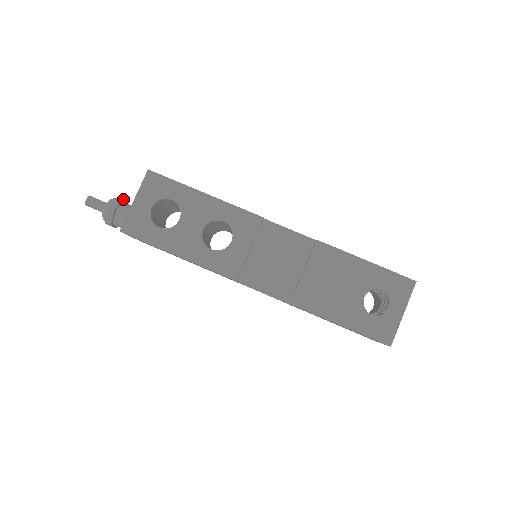
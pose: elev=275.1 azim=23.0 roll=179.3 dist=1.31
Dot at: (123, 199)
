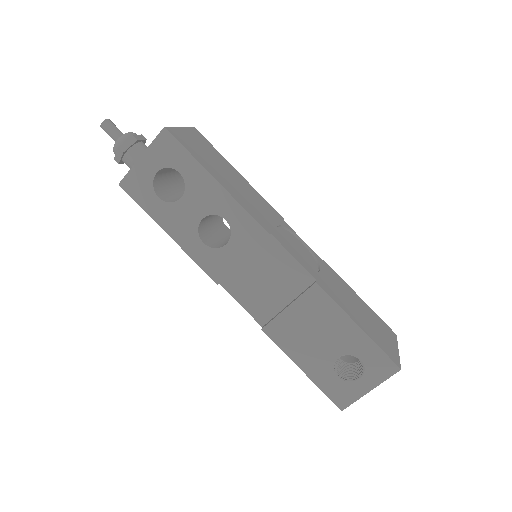
Dot at: (138, 139)
